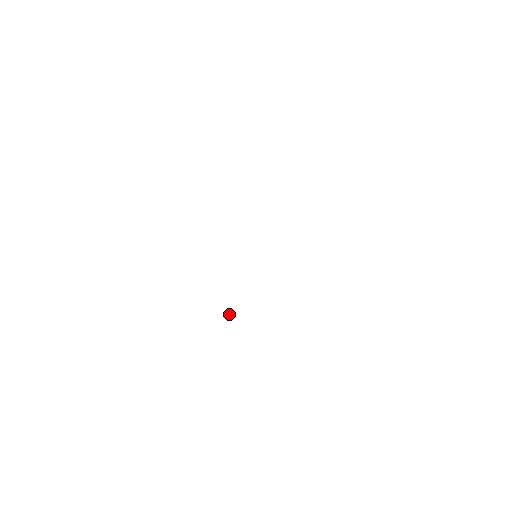
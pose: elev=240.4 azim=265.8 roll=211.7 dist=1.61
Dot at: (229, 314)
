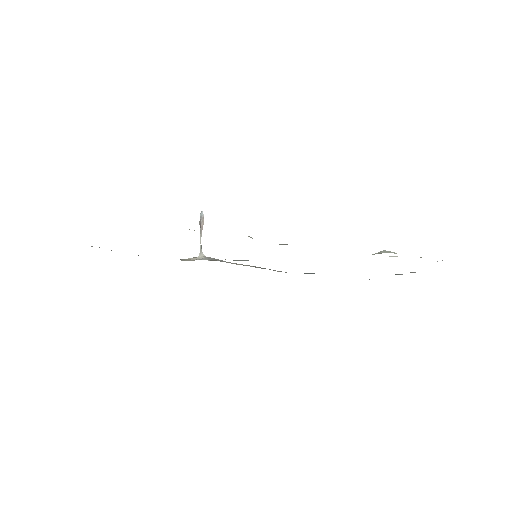
Dot at: (201, 230)
